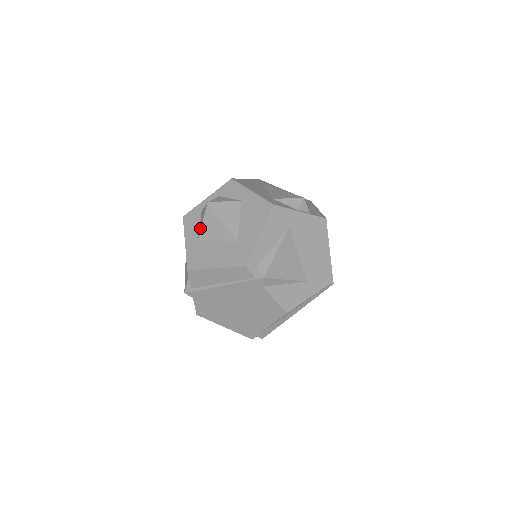
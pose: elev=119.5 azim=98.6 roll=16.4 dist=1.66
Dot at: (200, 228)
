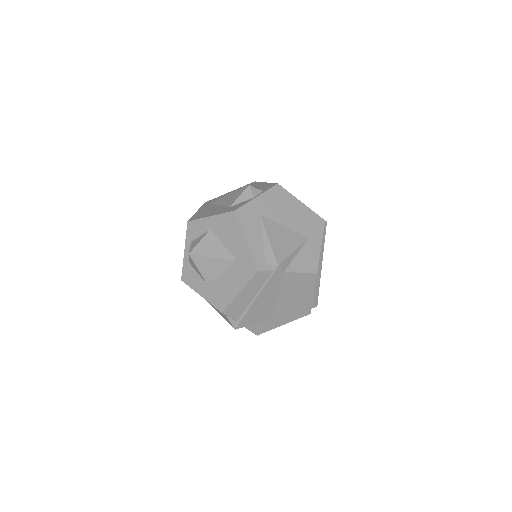
Dot at: (201, 276)
